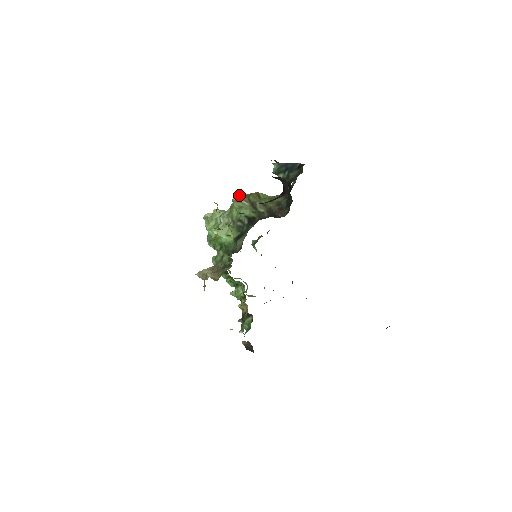
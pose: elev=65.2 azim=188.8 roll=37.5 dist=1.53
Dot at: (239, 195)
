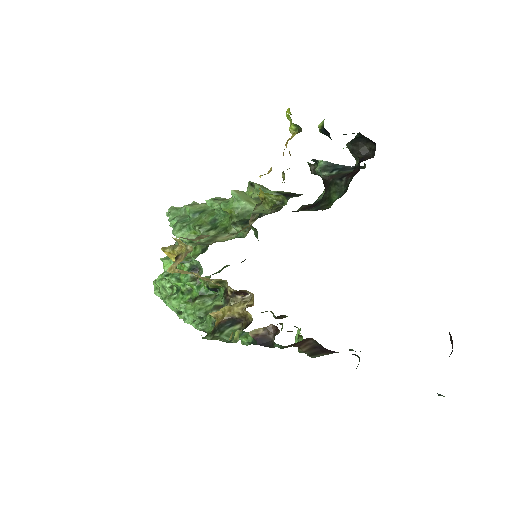
Dot at: occluded
